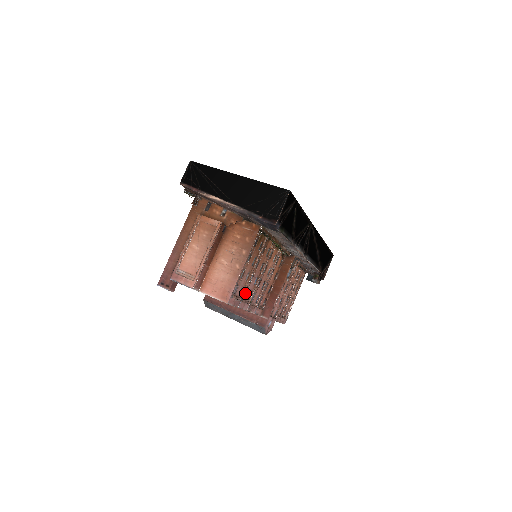
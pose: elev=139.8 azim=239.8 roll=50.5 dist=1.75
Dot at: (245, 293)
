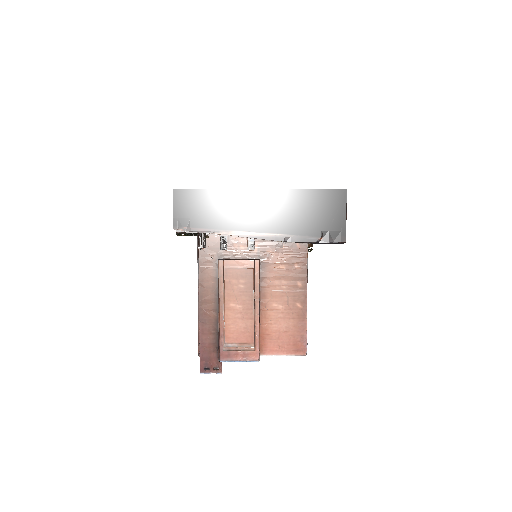
Dot at: occluded
